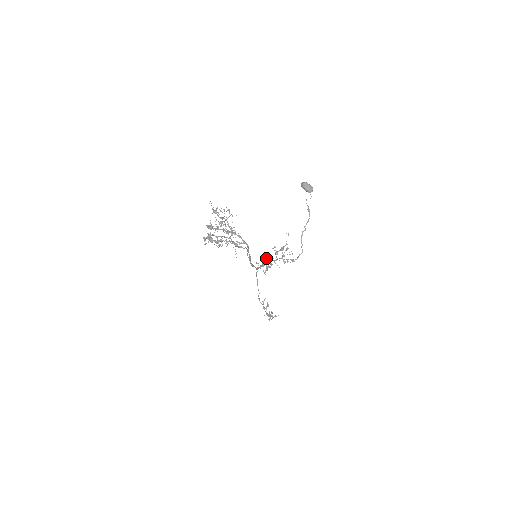
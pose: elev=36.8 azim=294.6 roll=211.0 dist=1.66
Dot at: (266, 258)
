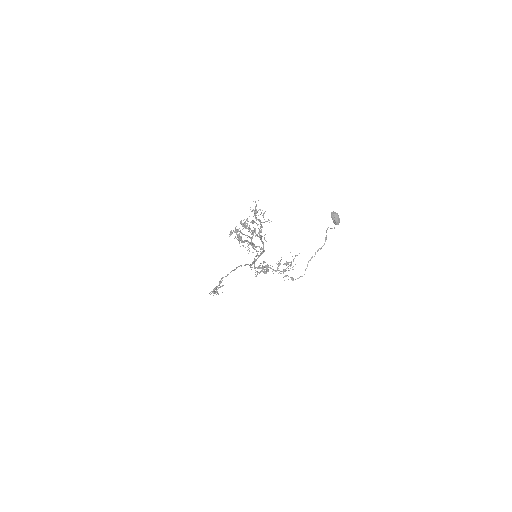
Dot at: (264, 262)
